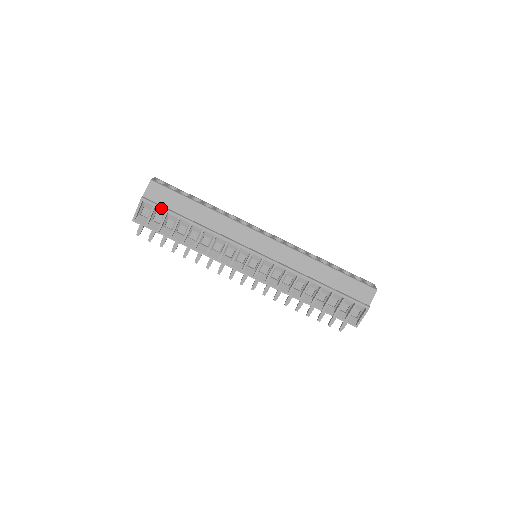
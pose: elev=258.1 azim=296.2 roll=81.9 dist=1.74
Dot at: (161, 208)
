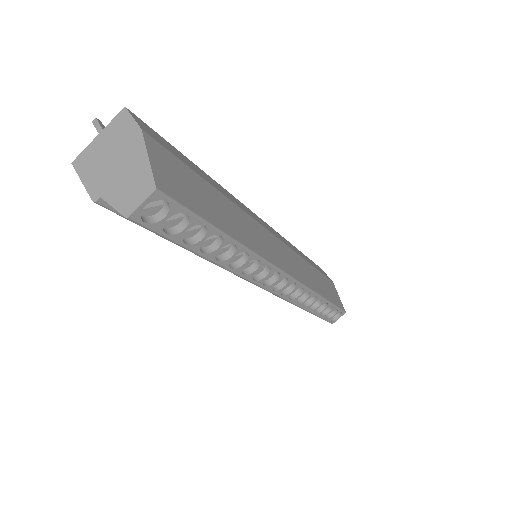
Dot at: occluded
